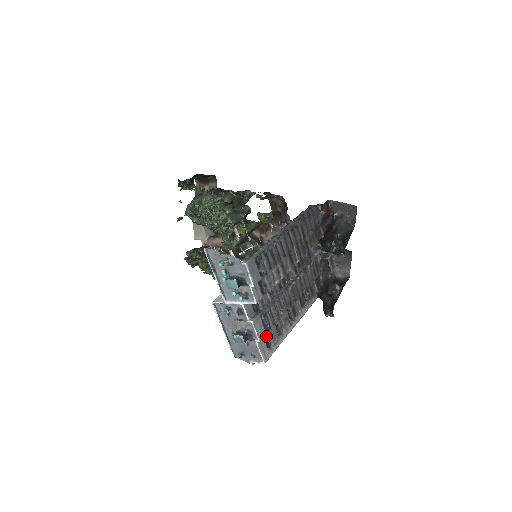
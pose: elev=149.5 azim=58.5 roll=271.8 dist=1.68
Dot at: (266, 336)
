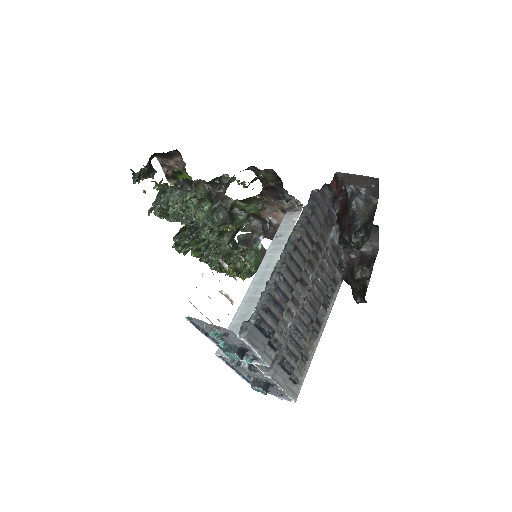
Dot at: (290, 376)
